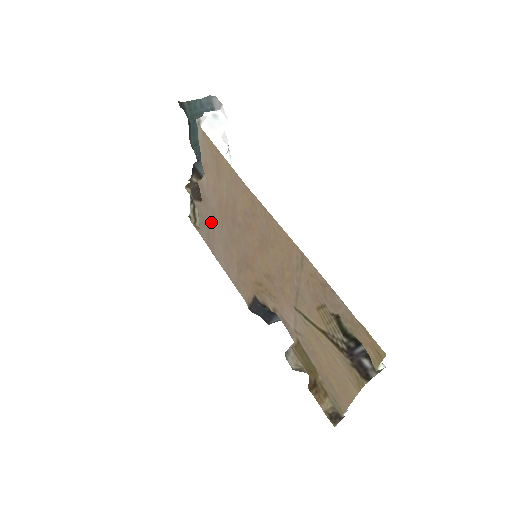
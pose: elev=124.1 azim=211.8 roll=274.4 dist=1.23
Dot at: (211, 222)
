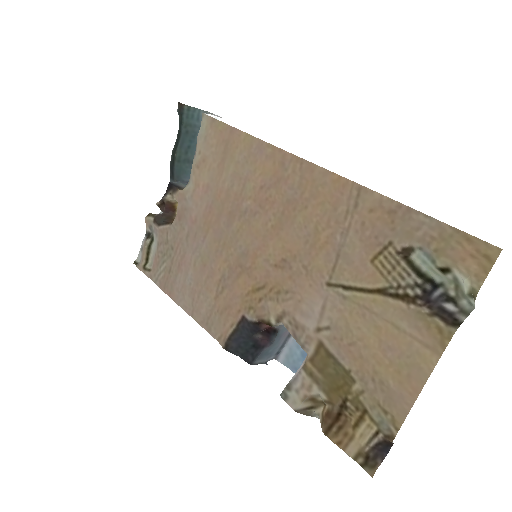
Dot at: (183, 242)
